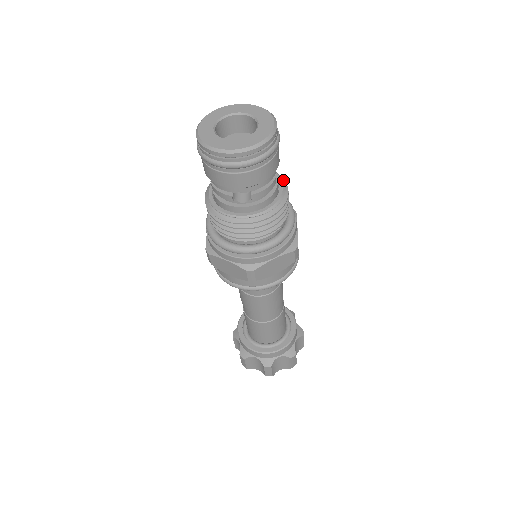
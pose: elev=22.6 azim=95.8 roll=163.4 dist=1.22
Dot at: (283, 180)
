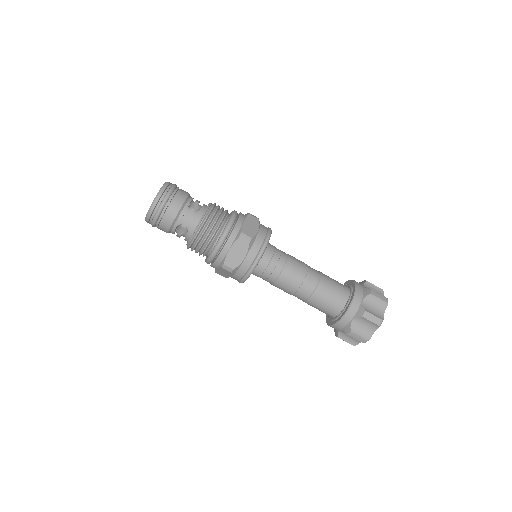
Dot at: (210, 204)
